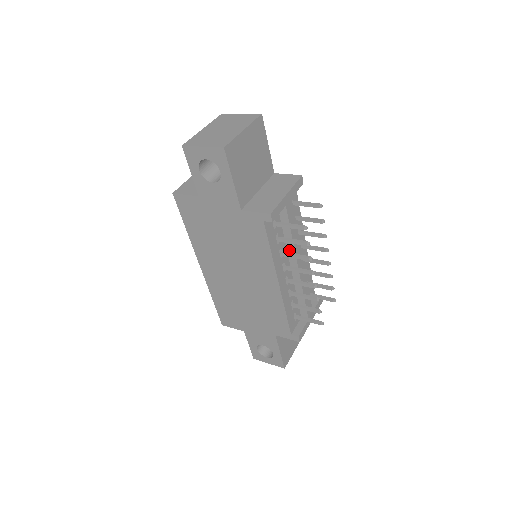
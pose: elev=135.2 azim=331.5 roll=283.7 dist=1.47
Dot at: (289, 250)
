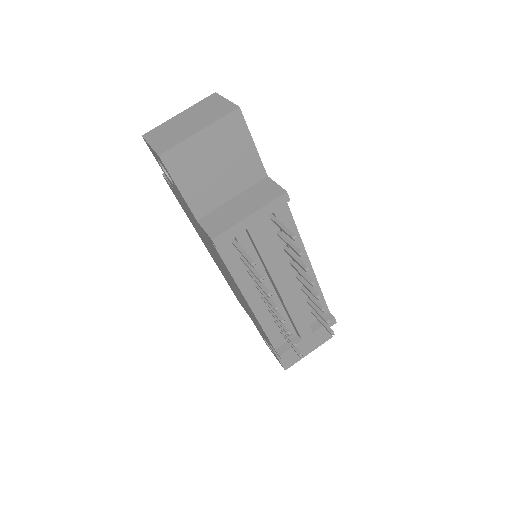
Dot at: (266, 271)
